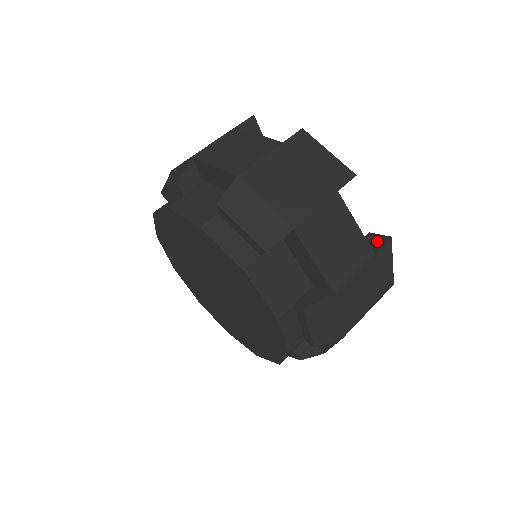
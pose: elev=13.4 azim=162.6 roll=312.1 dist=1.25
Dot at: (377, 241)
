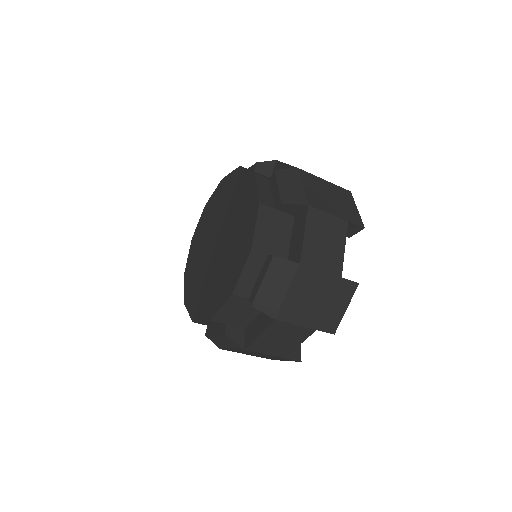
Dot at: occluded
